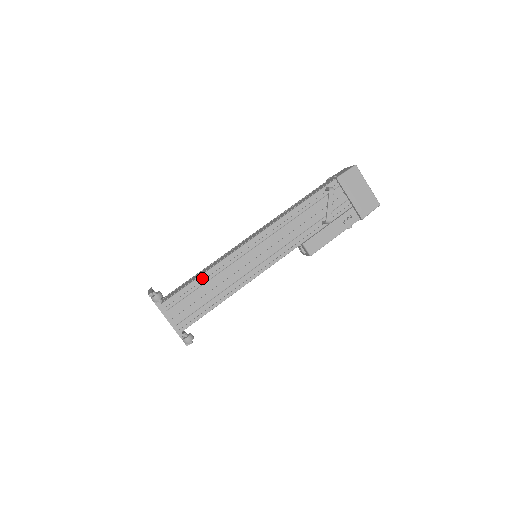
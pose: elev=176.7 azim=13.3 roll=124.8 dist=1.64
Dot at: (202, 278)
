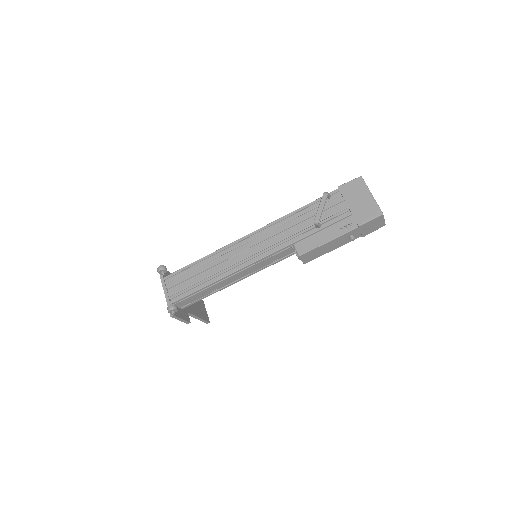
Dot at: (201, 262)
